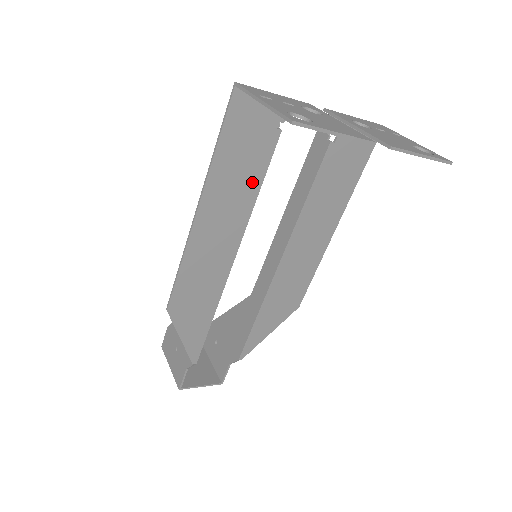
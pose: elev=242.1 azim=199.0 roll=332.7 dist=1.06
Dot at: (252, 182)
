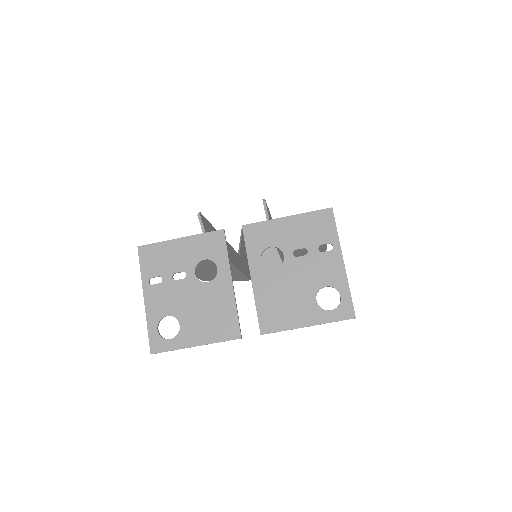
Dot at: occluded
